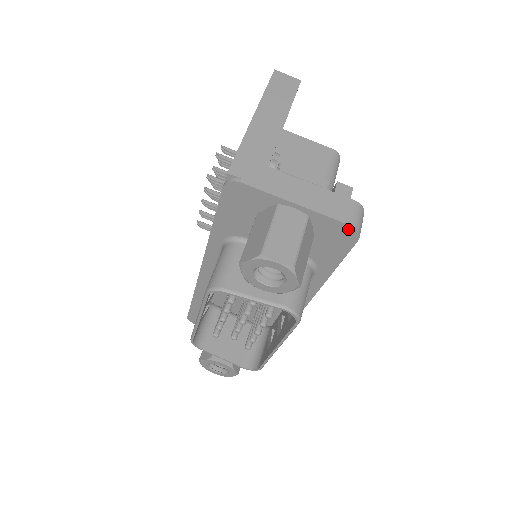
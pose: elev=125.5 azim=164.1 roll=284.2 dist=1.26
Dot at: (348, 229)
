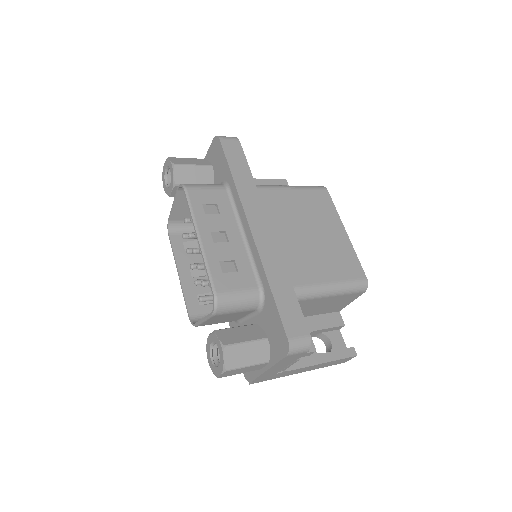
Dot at: (215, 141)
